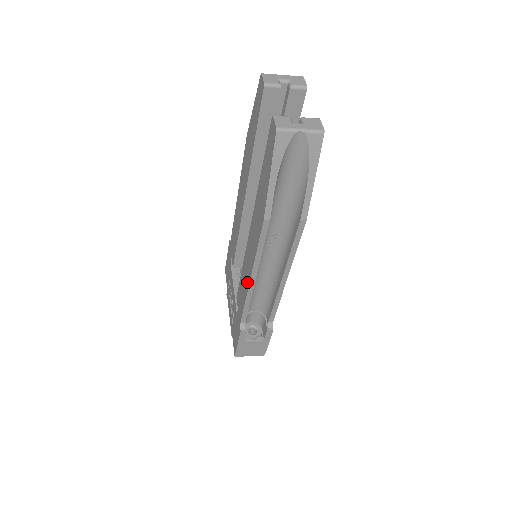
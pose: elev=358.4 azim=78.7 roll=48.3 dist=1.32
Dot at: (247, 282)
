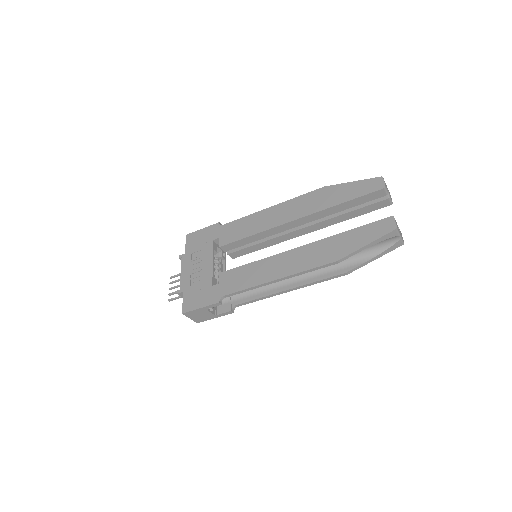
Dot at: (266, 278)
